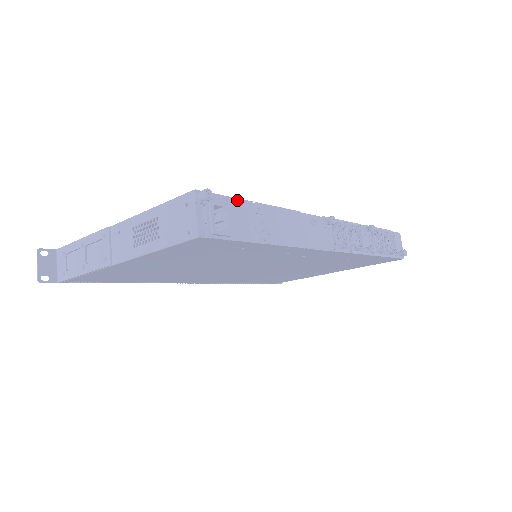
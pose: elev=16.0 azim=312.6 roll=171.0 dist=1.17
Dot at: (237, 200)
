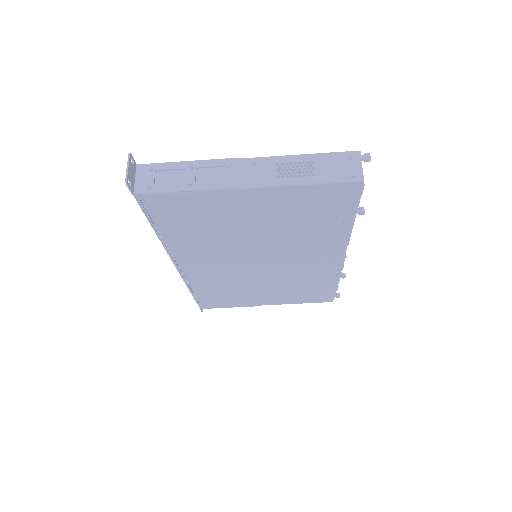
Dot at: occluded
